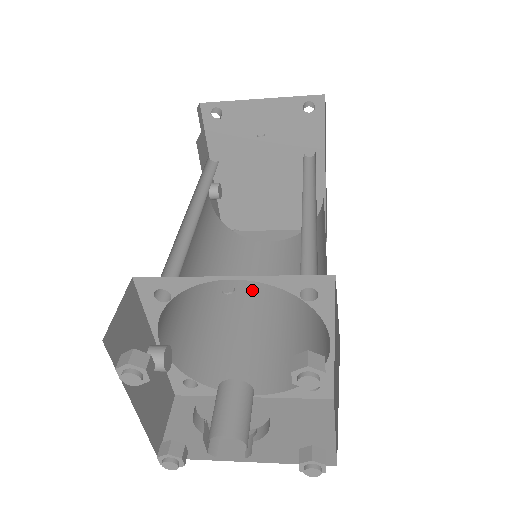
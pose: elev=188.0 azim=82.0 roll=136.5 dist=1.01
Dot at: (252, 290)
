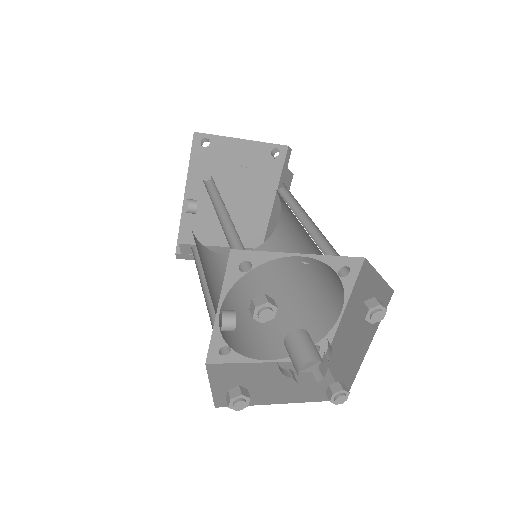
Dot at: (232, 289)
